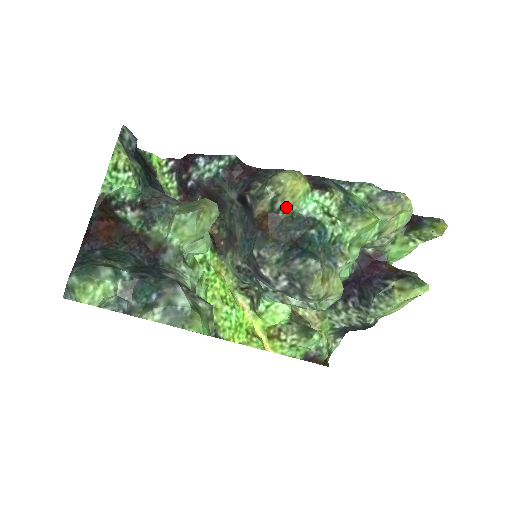
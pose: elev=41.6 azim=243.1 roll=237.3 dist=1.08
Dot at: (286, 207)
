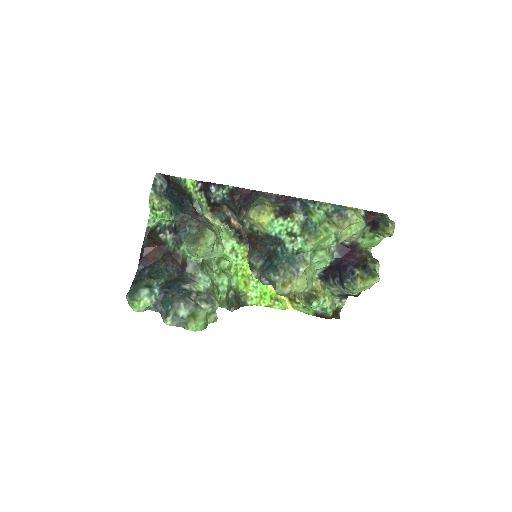
Dot at: (261, 230)
